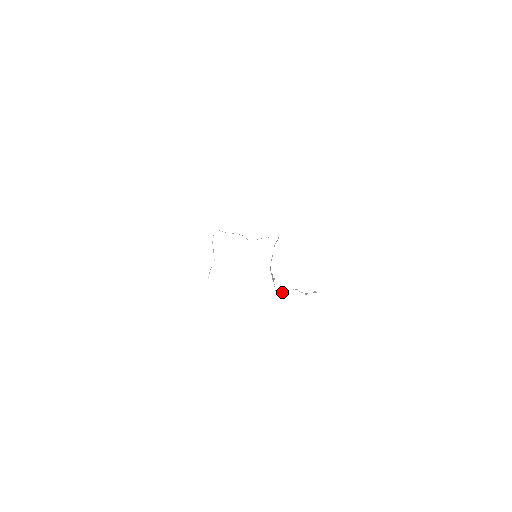
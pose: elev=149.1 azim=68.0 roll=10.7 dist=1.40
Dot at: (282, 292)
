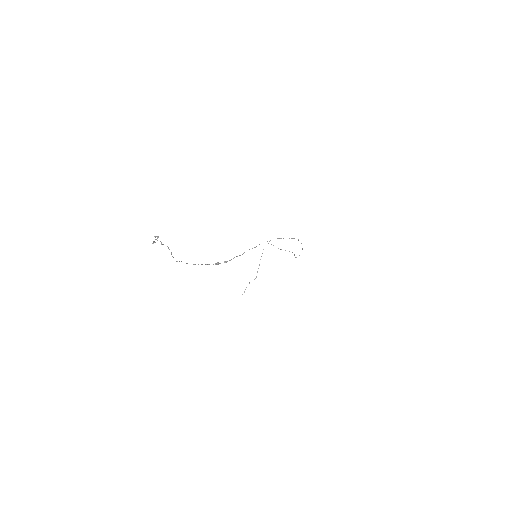
Dot at: occluded
